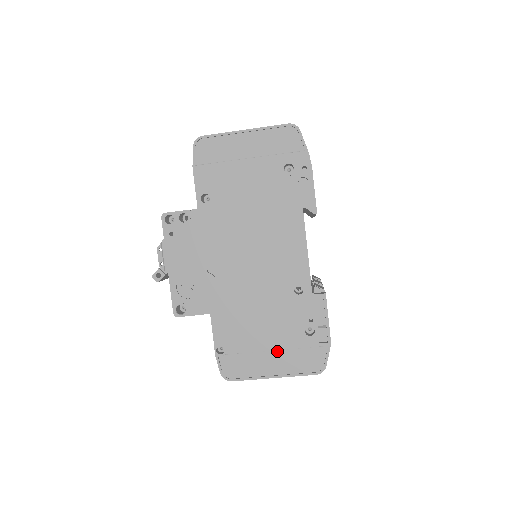
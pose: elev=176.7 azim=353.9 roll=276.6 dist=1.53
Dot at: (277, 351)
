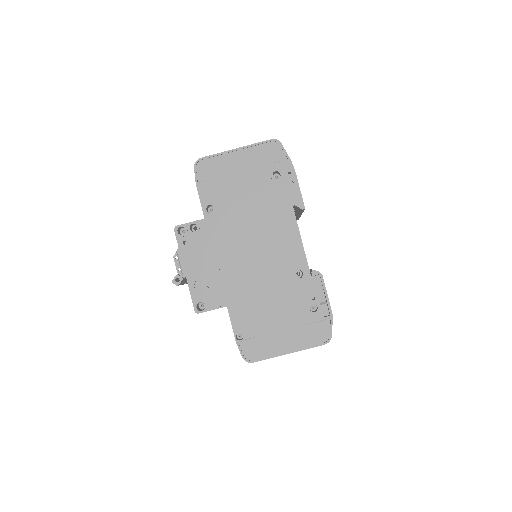
Dot at: (288, 330)
